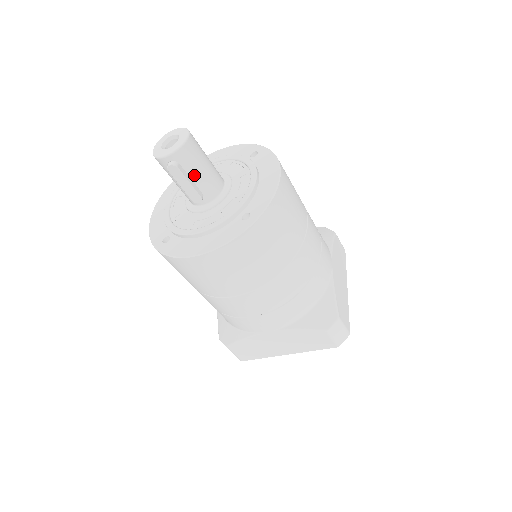
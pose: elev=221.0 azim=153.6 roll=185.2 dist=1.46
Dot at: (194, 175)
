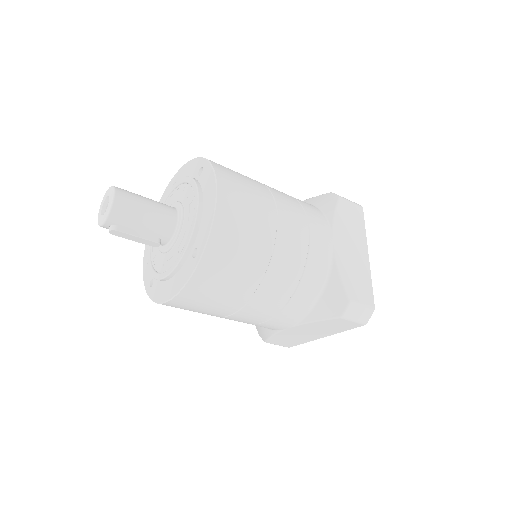
Dot at: (138, 227)
